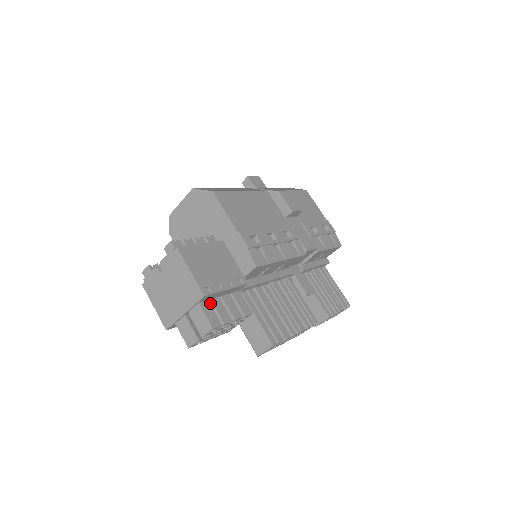
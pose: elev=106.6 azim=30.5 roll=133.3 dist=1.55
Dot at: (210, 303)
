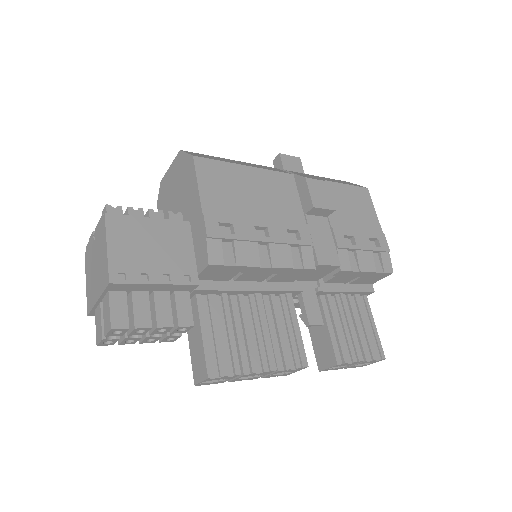
Dot at: (130, 296)
